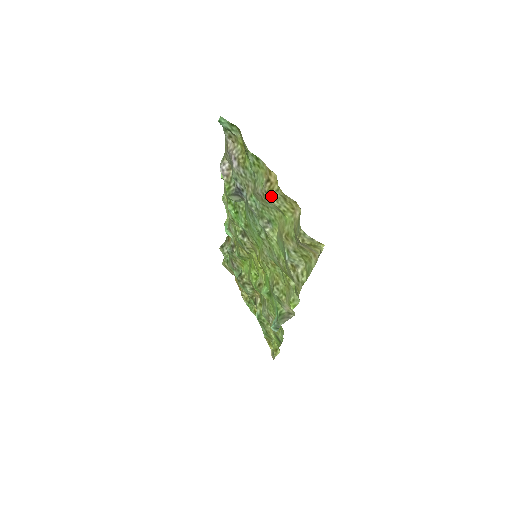
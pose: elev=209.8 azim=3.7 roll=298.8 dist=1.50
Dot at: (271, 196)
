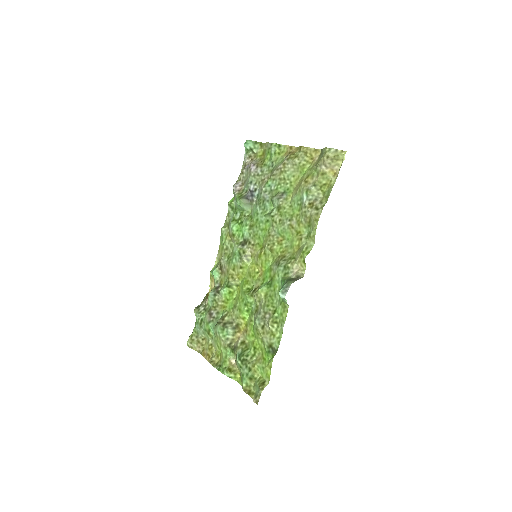
Dot at: (293, 158)
